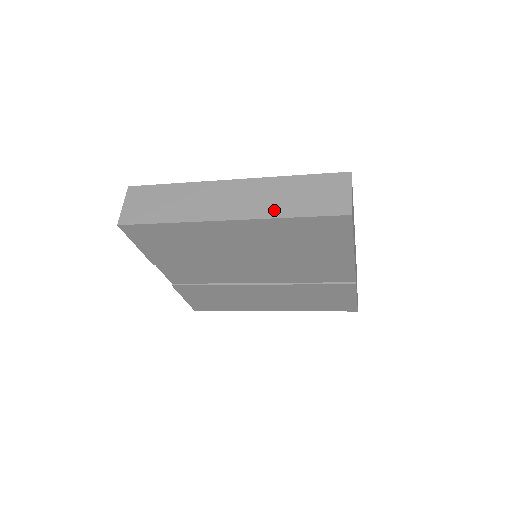
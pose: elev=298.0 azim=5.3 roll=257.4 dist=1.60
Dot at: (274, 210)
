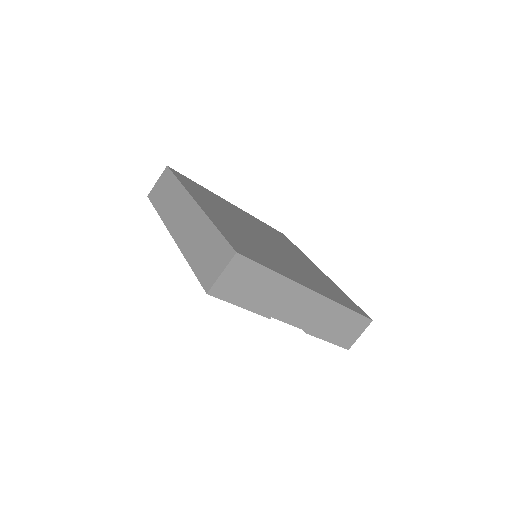
Dot at: (188, 249)
